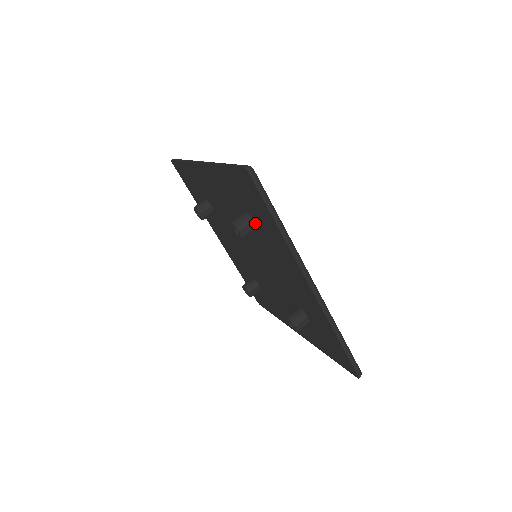
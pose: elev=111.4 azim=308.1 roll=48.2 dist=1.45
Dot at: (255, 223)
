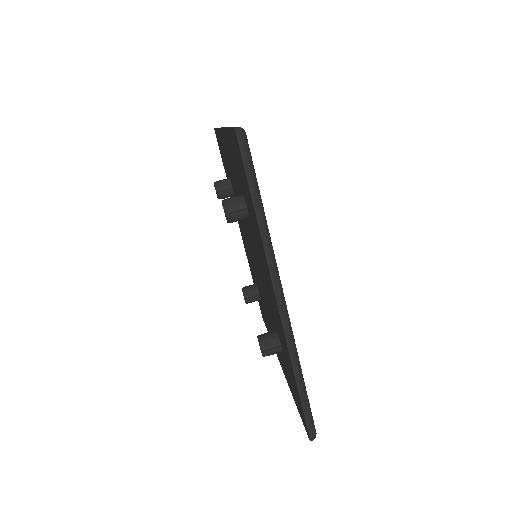
Dot at: (248, 209)
